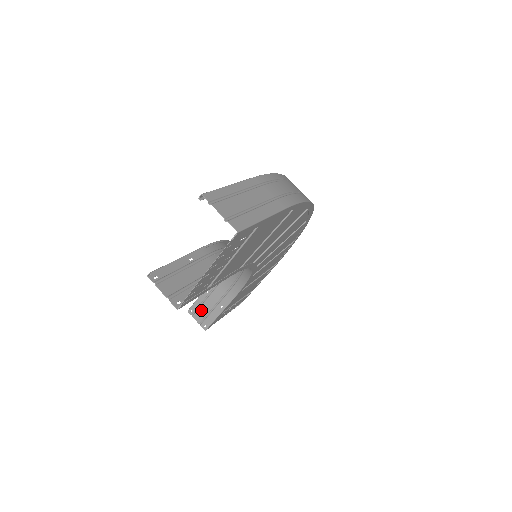
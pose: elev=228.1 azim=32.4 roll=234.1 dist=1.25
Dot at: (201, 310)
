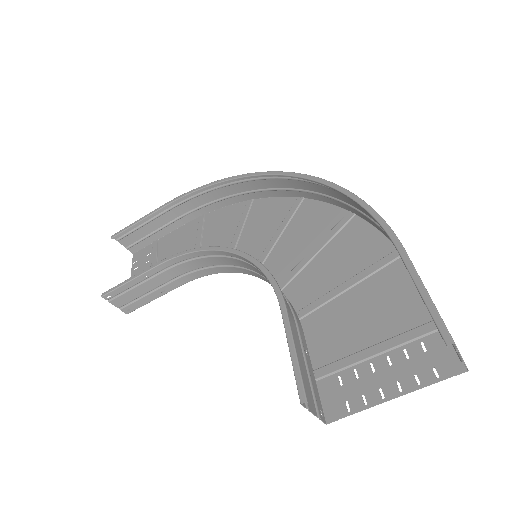
Dot at: (127, 295)
